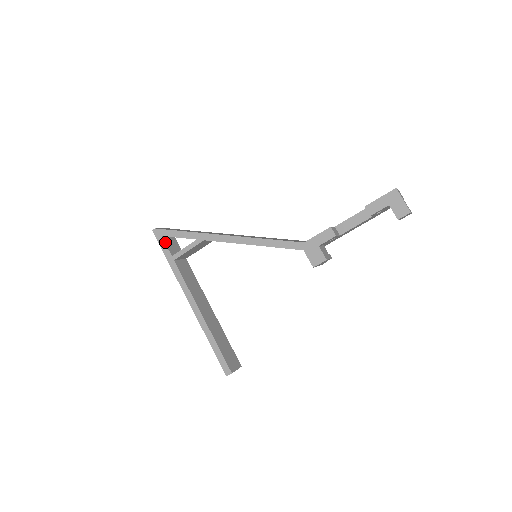
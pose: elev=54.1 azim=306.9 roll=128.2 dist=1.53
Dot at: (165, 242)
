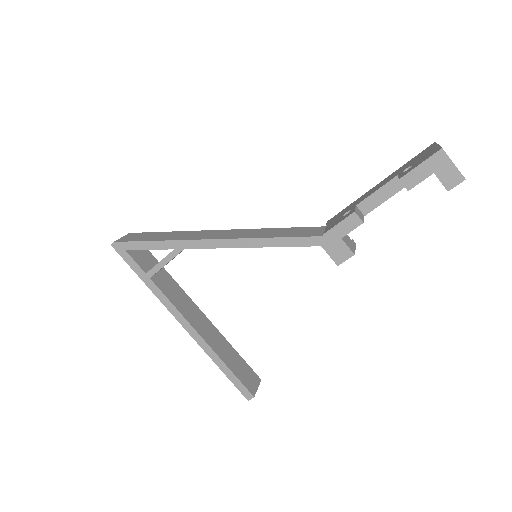
Dot at: (132, 257)
